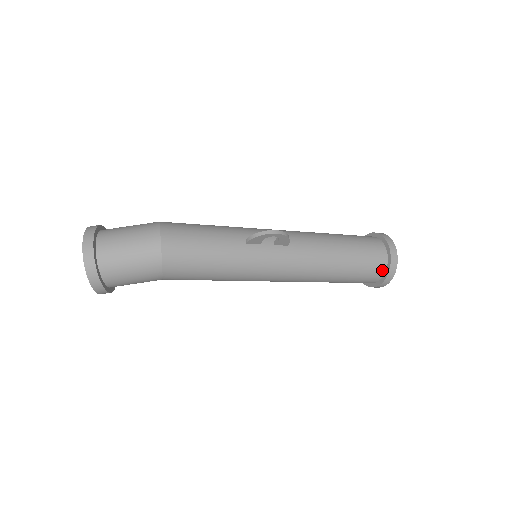
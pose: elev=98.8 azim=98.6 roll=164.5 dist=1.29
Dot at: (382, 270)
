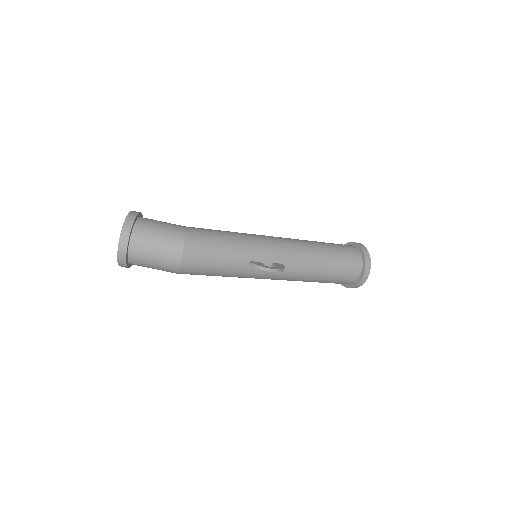
Dot at: (350, 283)
